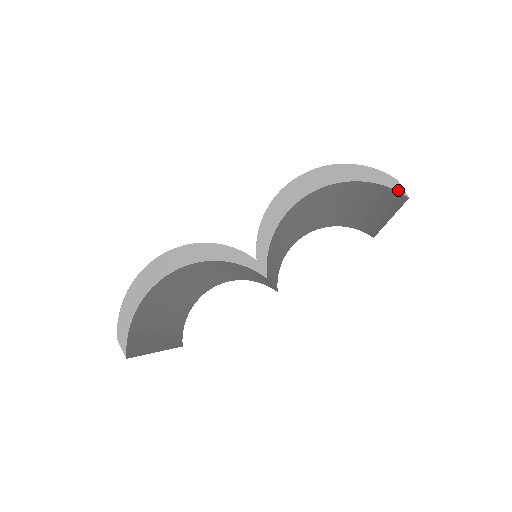
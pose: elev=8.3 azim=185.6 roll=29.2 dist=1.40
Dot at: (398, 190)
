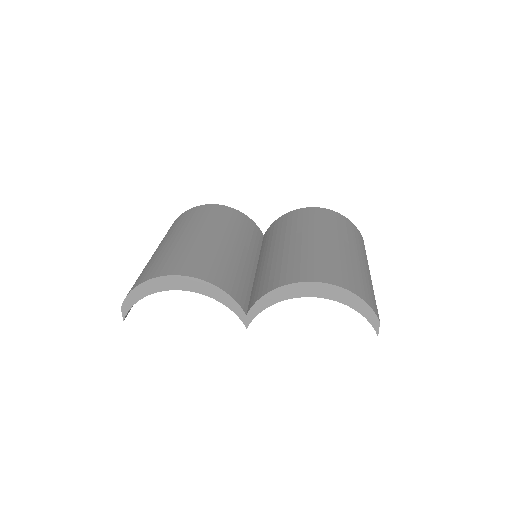
Dot at: (375, 329)
